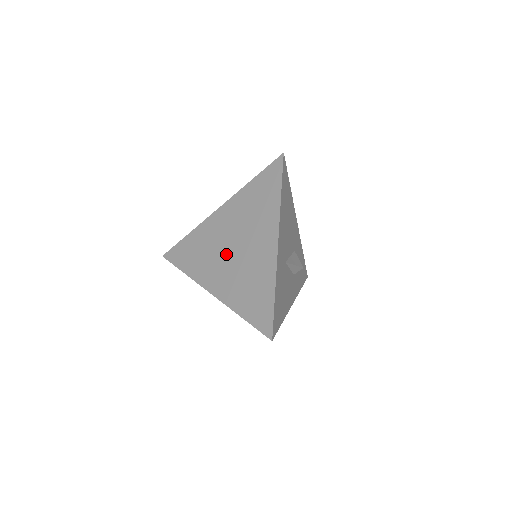
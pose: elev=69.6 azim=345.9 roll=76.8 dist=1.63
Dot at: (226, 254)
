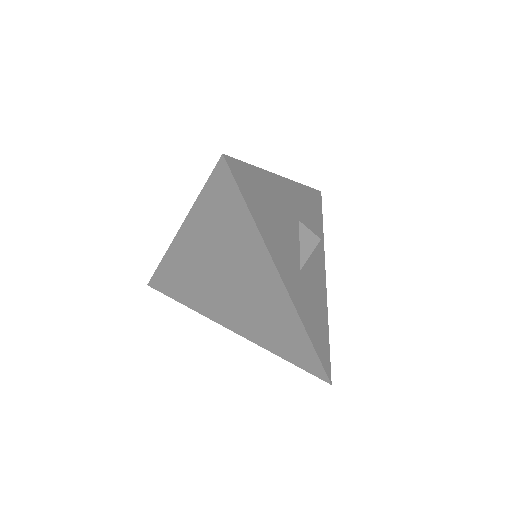
Dot at: (222, 291)
